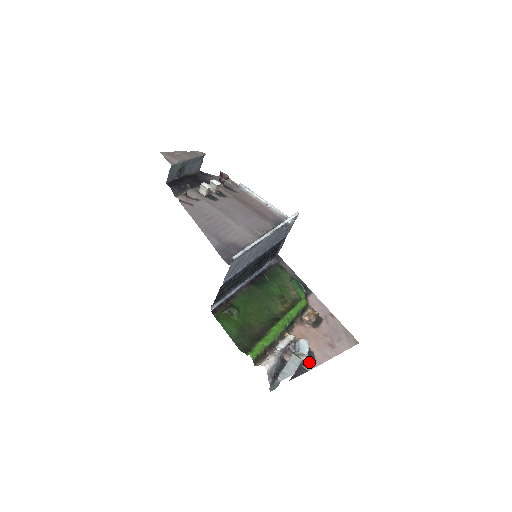
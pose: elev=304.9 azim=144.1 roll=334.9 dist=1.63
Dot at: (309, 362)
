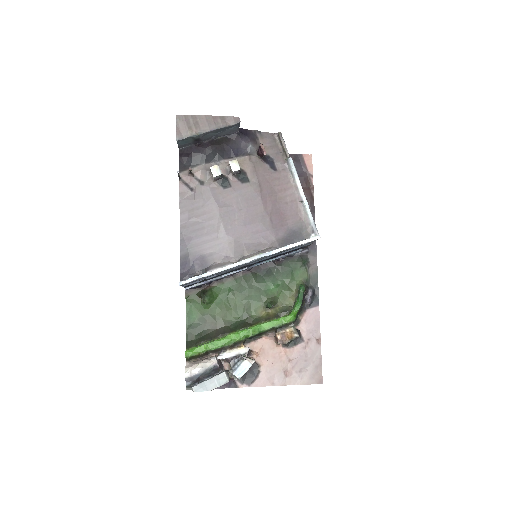
Dot at: (247, 380)
